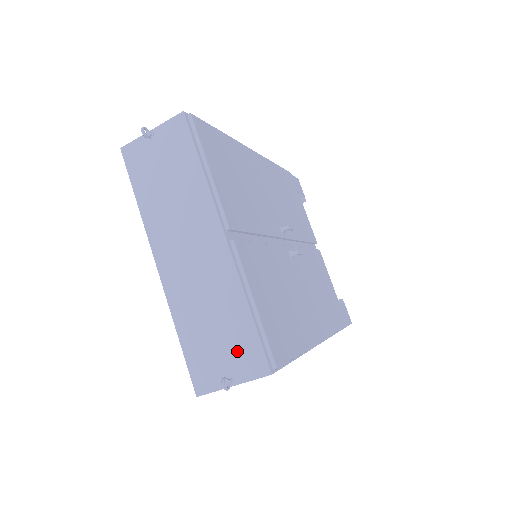
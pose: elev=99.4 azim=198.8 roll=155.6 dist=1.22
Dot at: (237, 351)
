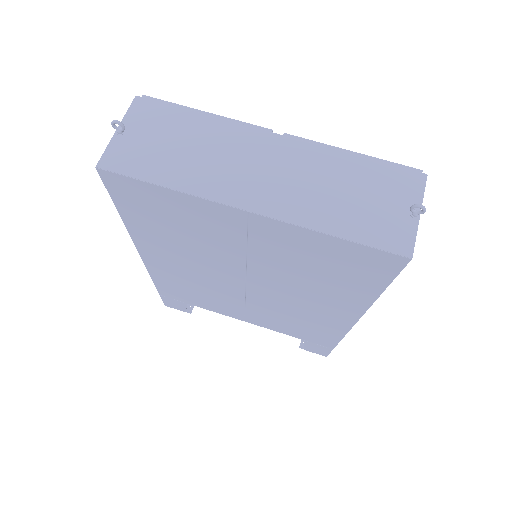
Dot at: (388, 189)
